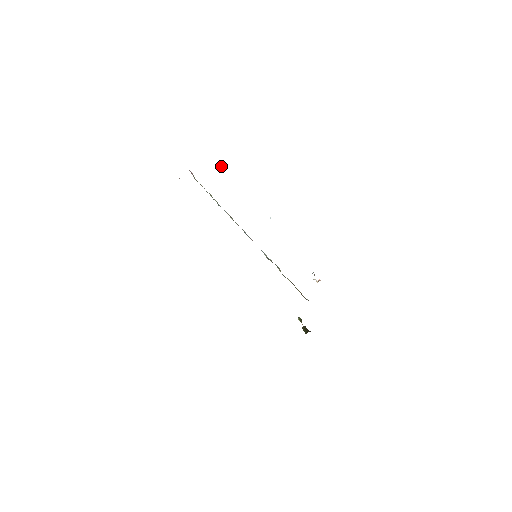
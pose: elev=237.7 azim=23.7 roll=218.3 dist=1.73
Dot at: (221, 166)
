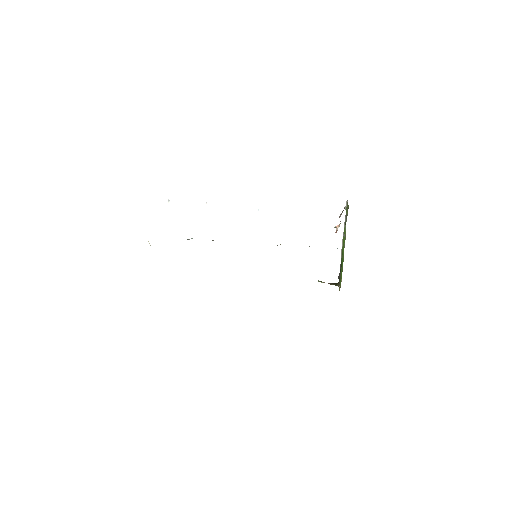
Dot at: (168, 202)
